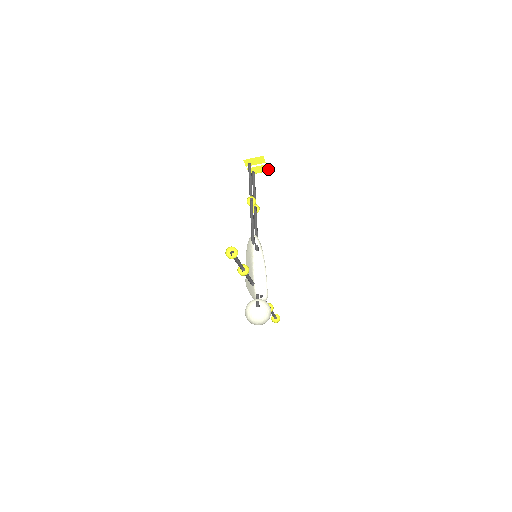
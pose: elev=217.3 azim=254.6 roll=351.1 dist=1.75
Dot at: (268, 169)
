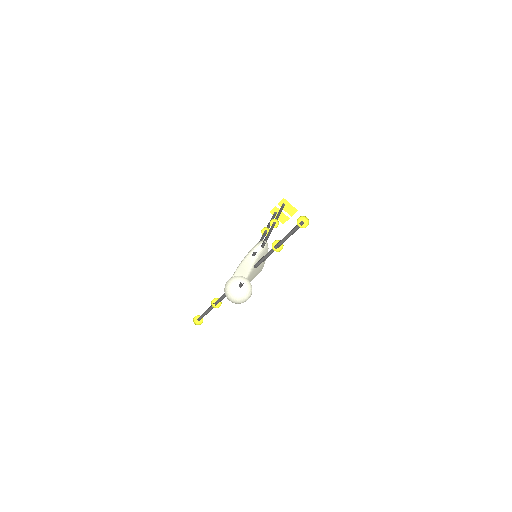
Dot at: occluded
